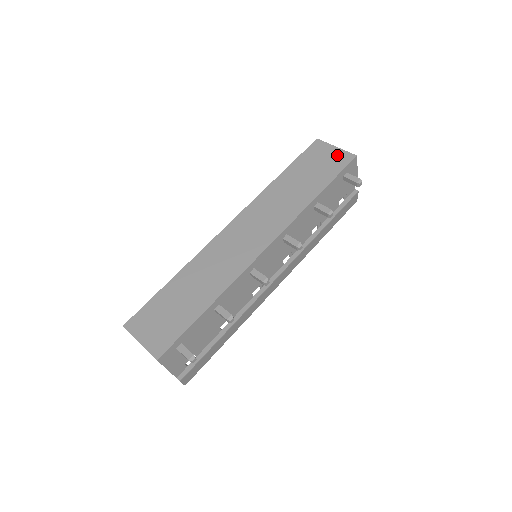
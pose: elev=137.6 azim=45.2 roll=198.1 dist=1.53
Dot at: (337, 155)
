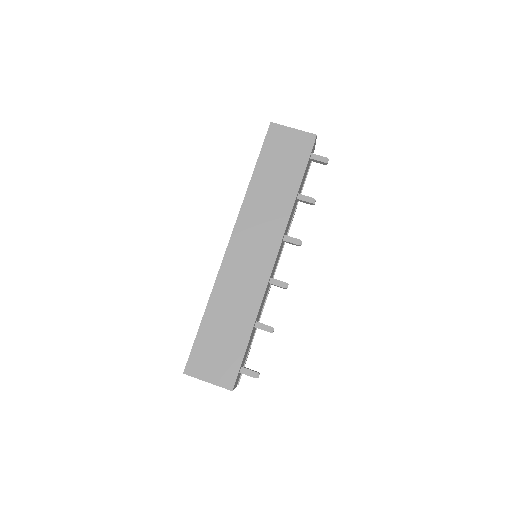
Dot at: (298, 138)
